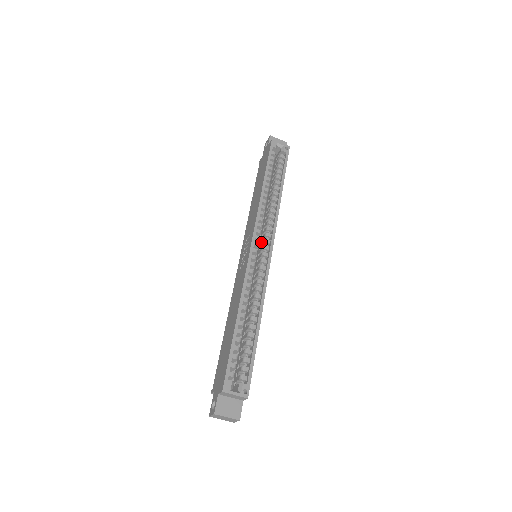
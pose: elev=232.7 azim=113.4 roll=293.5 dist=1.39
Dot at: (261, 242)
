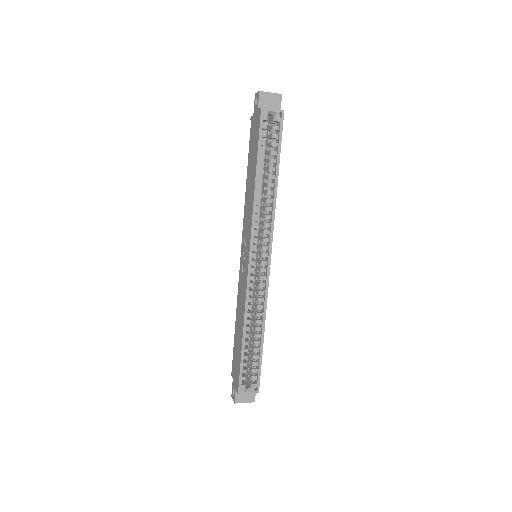
Dot at: (259, 243)
